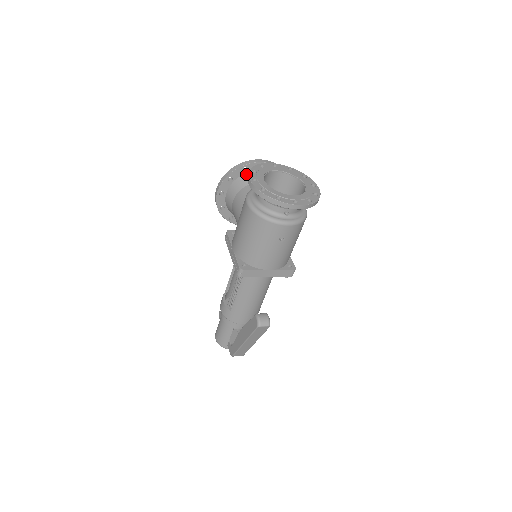
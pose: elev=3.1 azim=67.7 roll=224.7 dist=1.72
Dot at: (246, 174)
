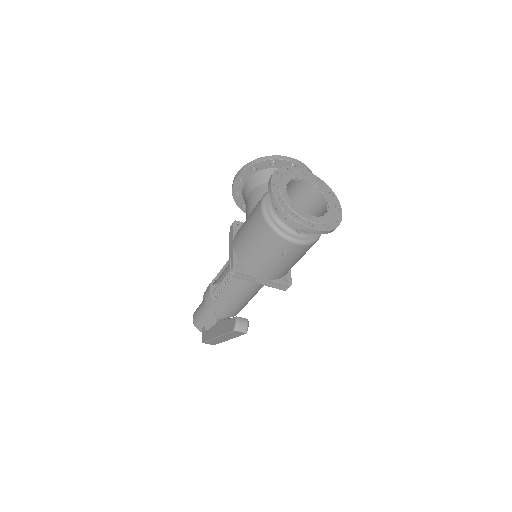
Dot at: (272, 169)
